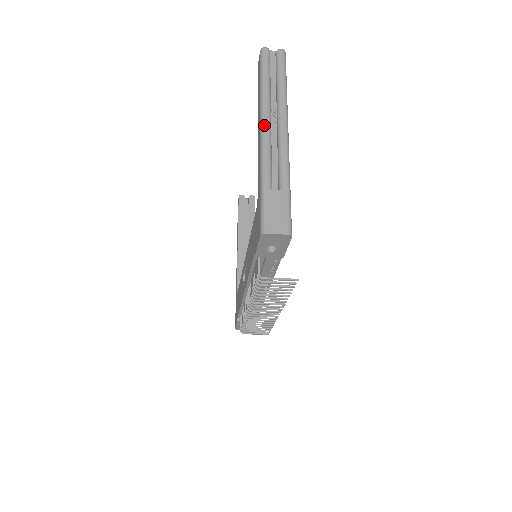
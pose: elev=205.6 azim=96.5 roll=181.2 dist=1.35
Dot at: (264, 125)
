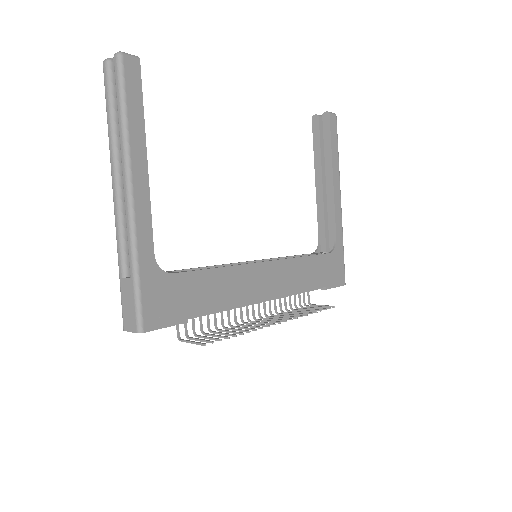
Dot at: (113, 191)
